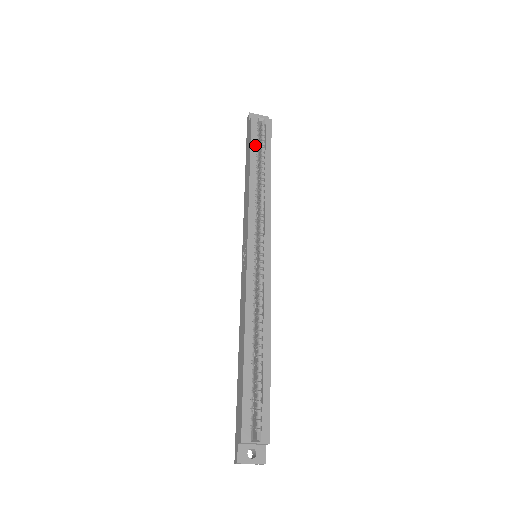
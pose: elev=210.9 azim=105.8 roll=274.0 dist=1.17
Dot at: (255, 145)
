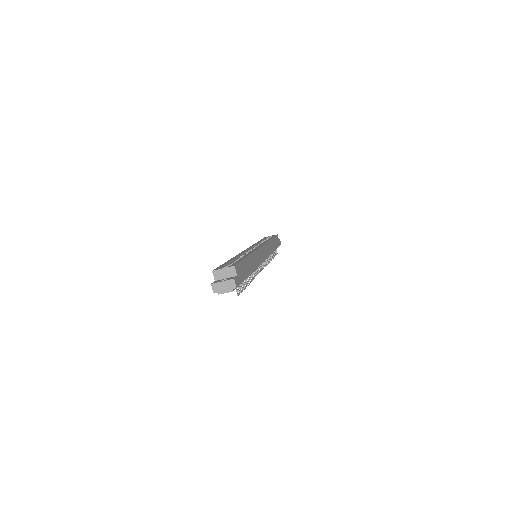
Dot at: (263, 239)
